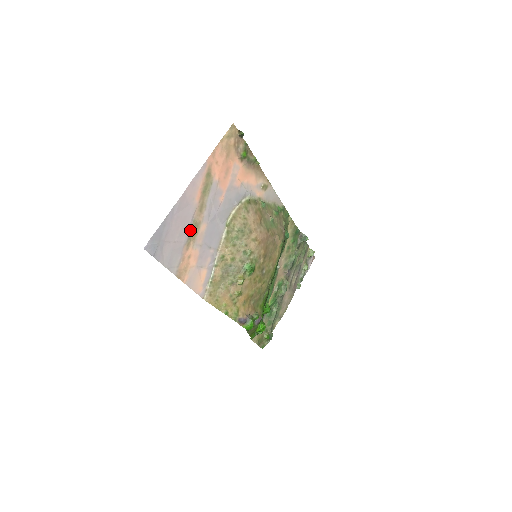
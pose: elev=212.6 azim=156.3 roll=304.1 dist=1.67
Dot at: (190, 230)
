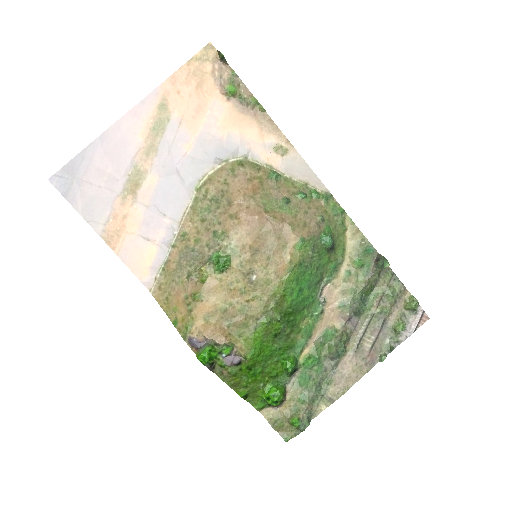
Dot at: (128, 178)
